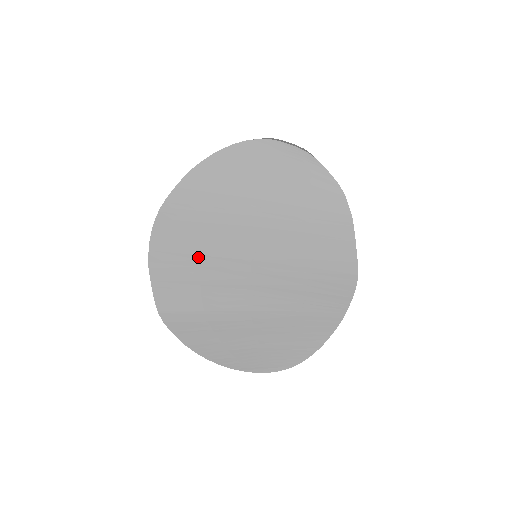
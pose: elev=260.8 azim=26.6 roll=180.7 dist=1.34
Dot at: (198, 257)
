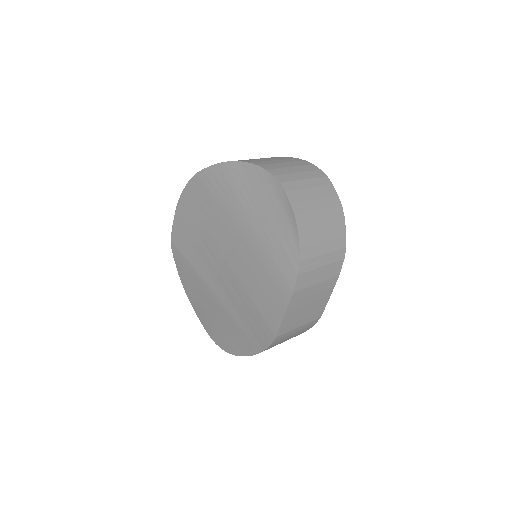
Dot at: (201, 227)
